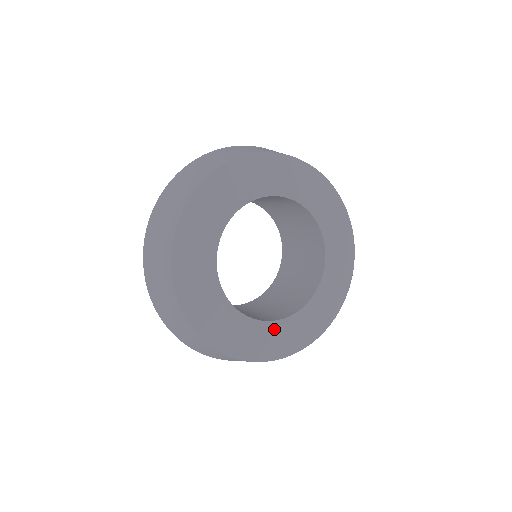
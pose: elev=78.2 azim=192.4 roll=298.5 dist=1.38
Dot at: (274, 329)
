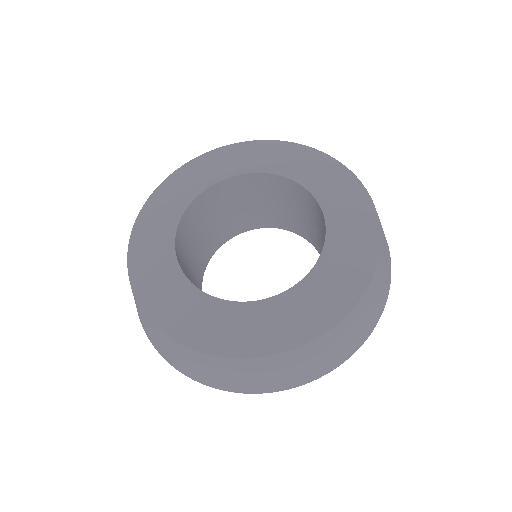
Dot at: (275, 307)
